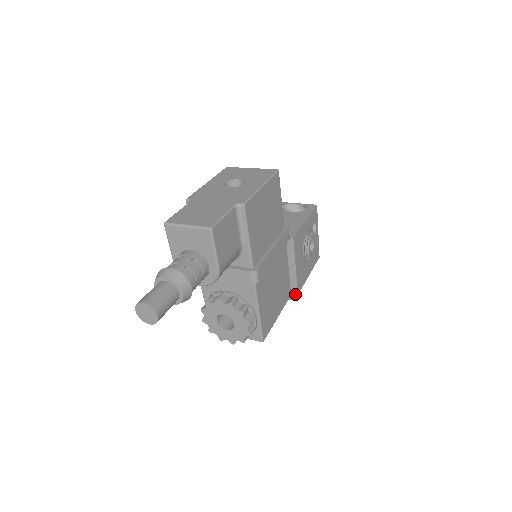
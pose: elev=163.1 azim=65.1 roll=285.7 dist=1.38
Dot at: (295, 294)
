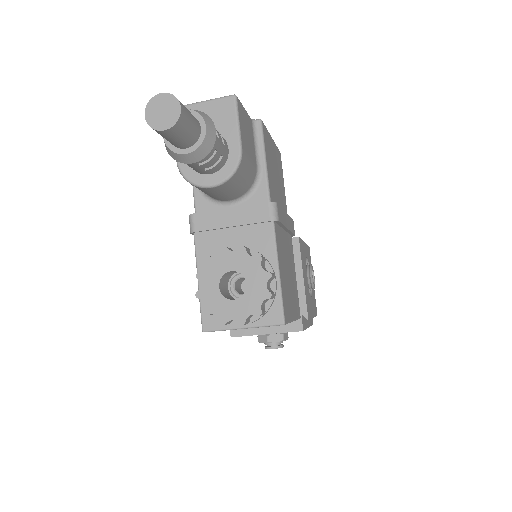
Dot at: (303, 326)
